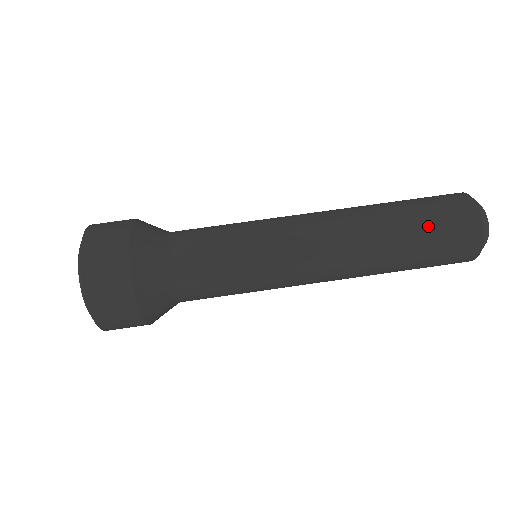
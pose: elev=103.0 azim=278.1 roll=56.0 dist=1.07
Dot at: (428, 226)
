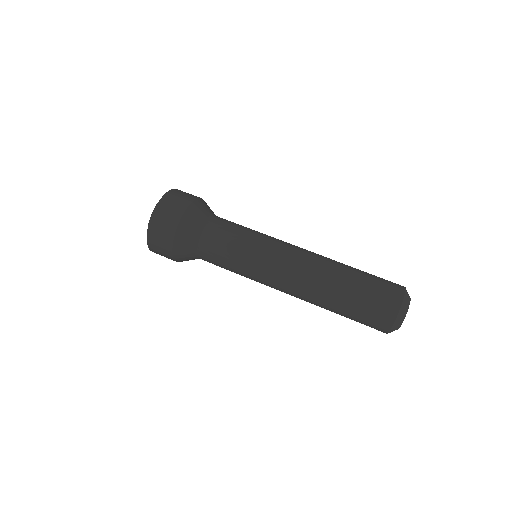
Dot at: (369, 274)
